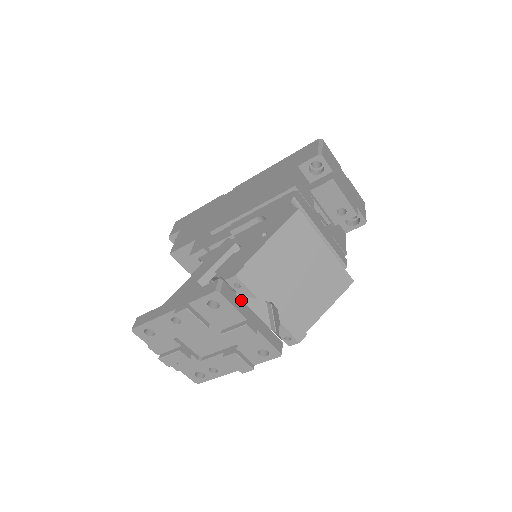
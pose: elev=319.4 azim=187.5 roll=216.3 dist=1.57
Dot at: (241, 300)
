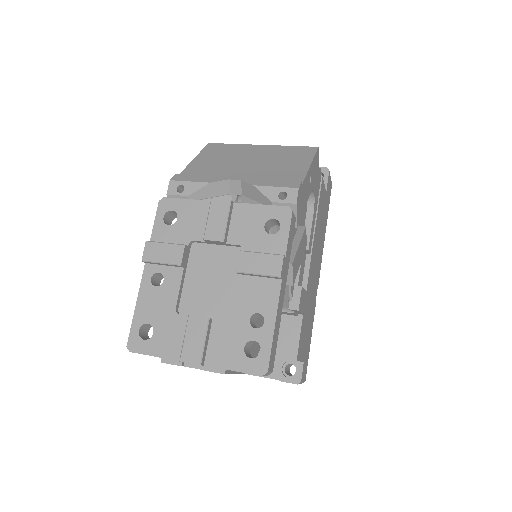
Dot at: occluded
